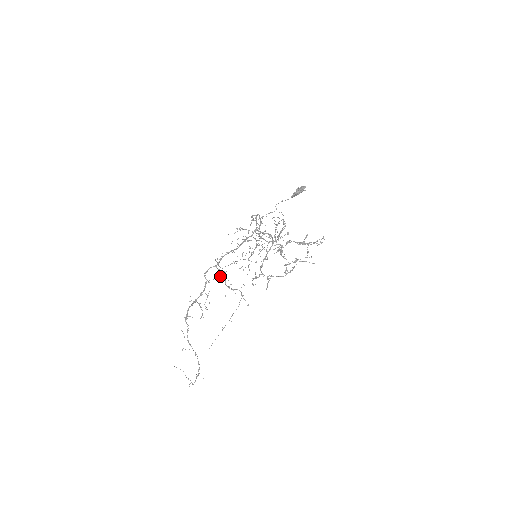
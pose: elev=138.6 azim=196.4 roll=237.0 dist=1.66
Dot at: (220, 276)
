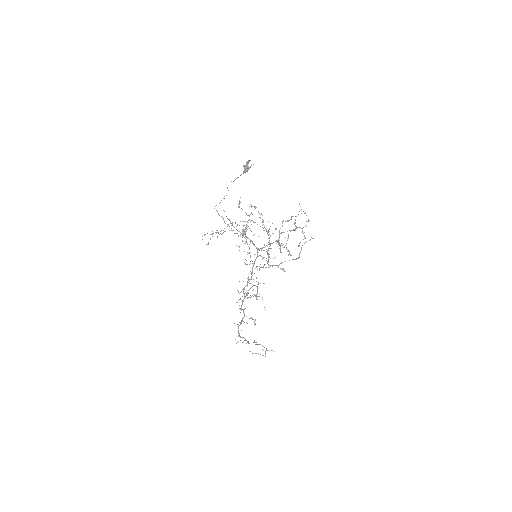
Dot at: occluded
